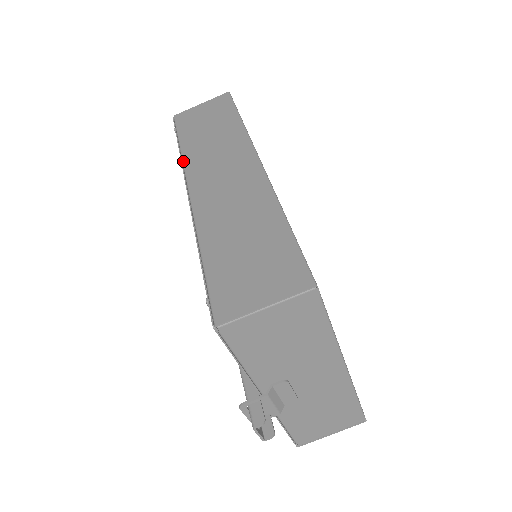
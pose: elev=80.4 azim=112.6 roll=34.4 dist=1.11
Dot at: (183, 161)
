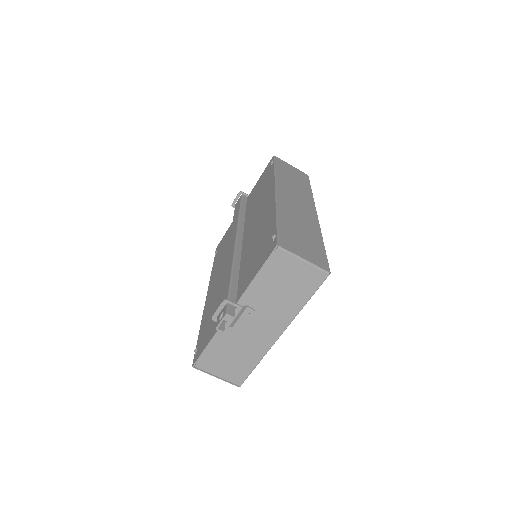
Dot at: (276, 177)
